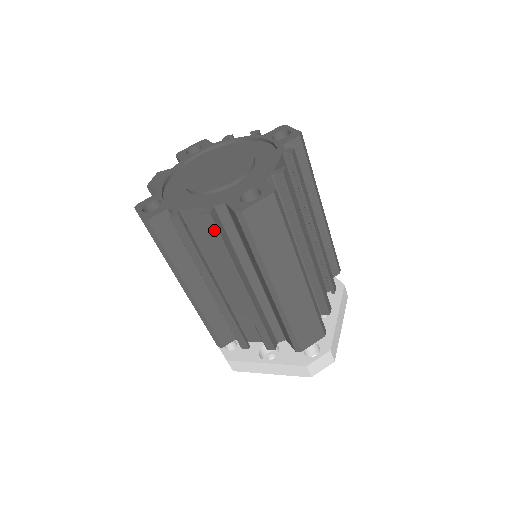
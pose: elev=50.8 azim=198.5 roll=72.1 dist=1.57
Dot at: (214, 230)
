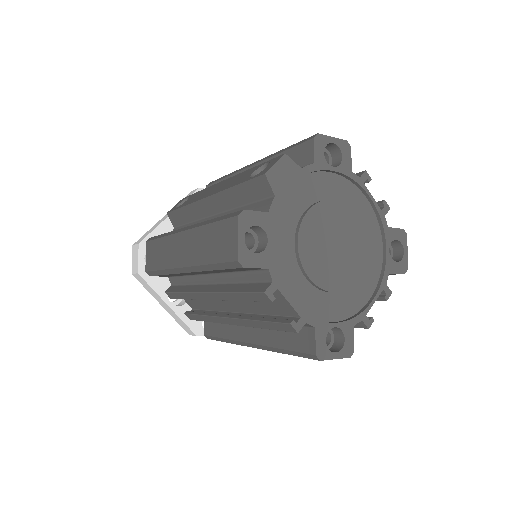
Dot at: (281, 328)
